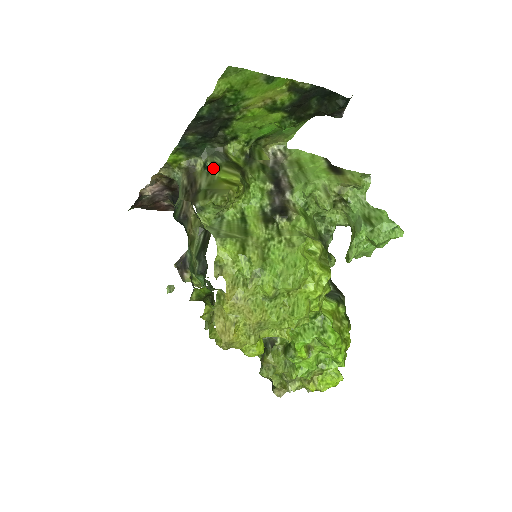
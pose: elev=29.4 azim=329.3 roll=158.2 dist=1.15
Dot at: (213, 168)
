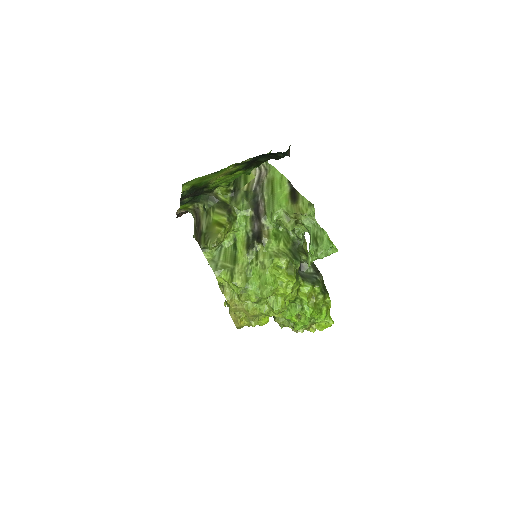
Dot at: (209, 211)
